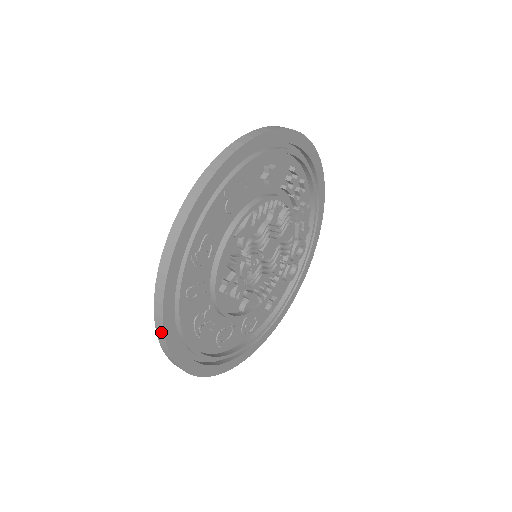
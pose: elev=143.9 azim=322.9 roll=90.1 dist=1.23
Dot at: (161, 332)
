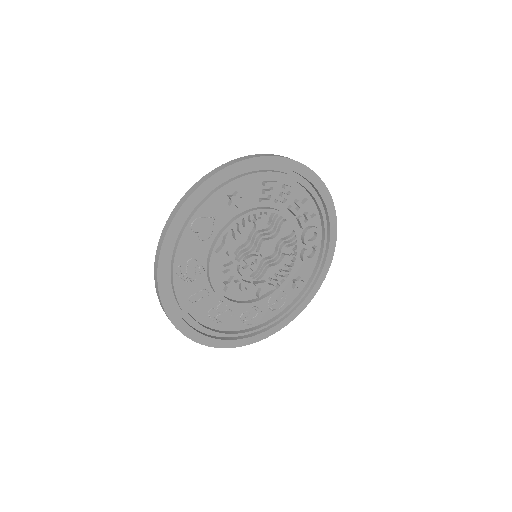
Dot at: (176, 328)
